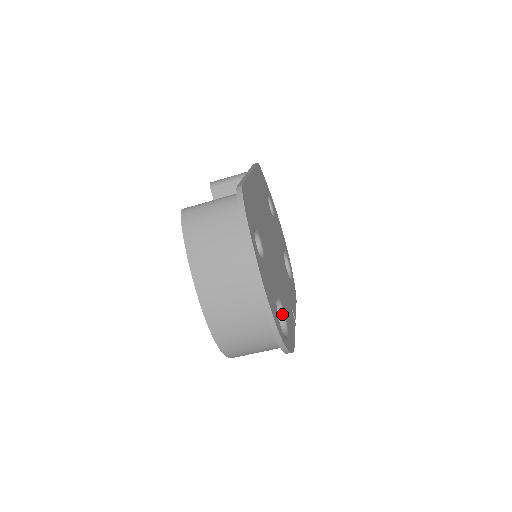
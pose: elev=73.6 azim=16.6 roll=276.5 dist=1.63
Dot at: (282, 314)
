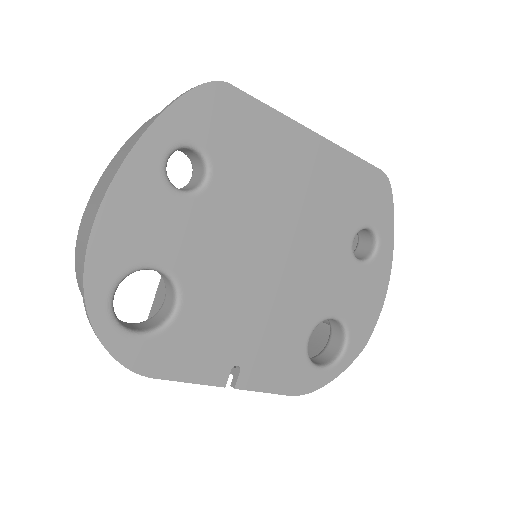
Dot at: (171, 313)
